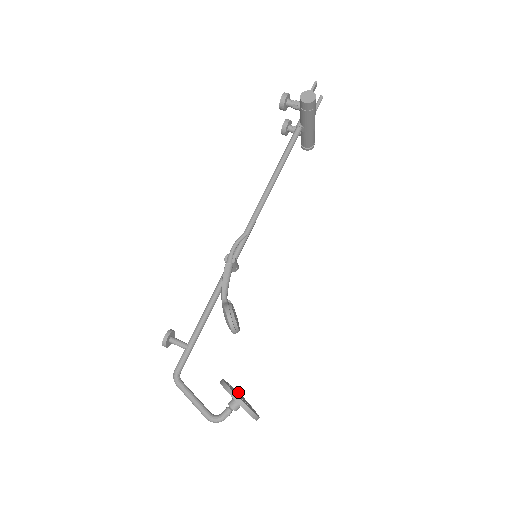
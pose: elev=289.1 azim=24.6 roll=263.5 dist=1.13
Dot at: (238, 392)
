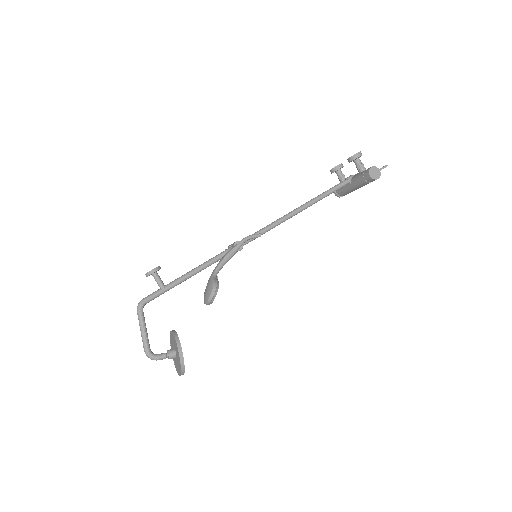
Dot at: occluded
